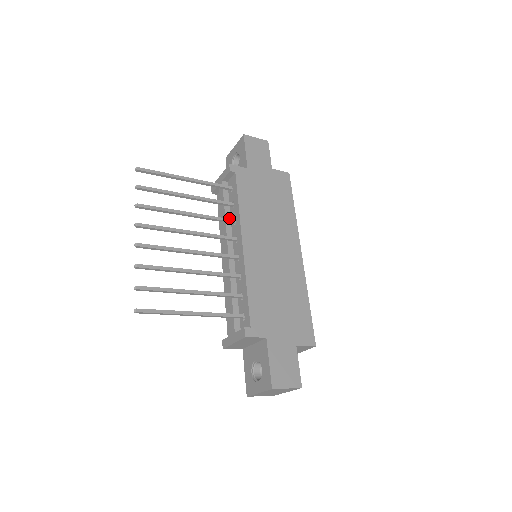
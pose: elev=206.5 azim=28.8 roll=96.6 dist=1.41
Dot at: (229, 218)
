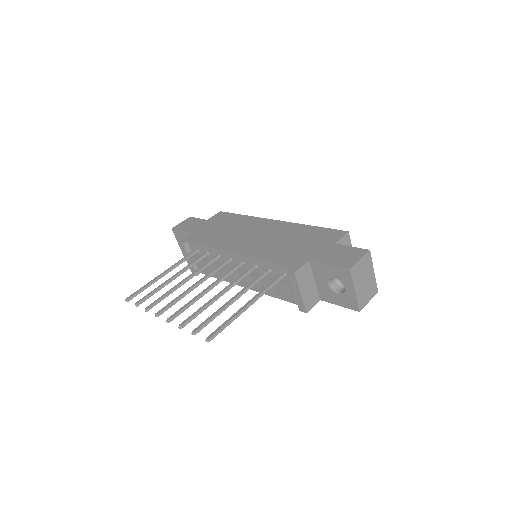
Dot at: (215, 262)
